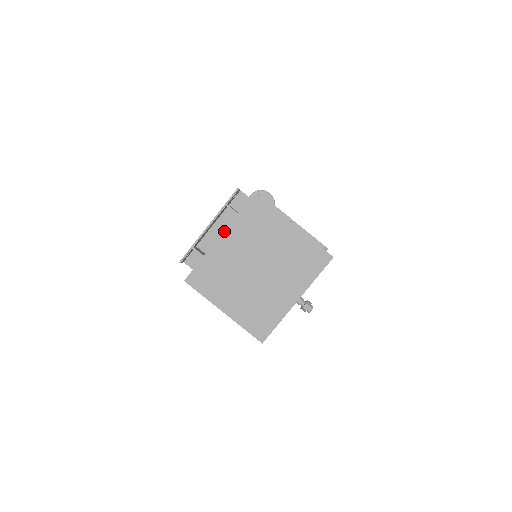
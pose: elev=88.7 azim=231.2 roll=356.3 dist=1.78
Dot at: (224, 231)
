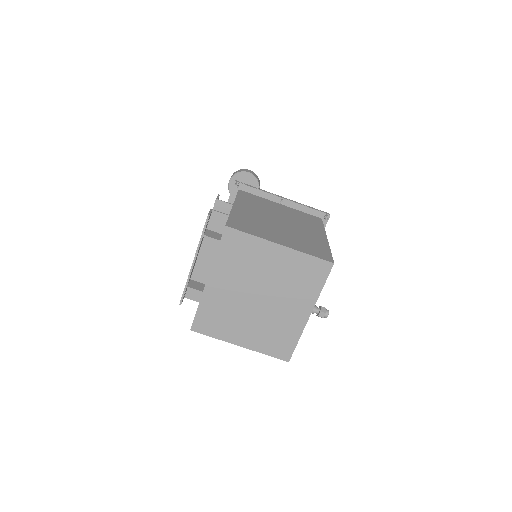
Dot at: (210, 273)
